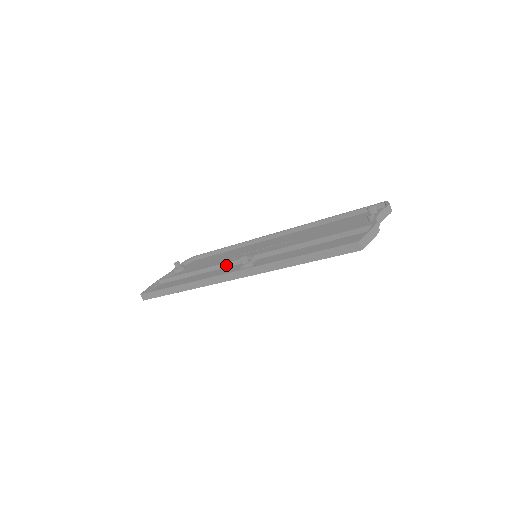
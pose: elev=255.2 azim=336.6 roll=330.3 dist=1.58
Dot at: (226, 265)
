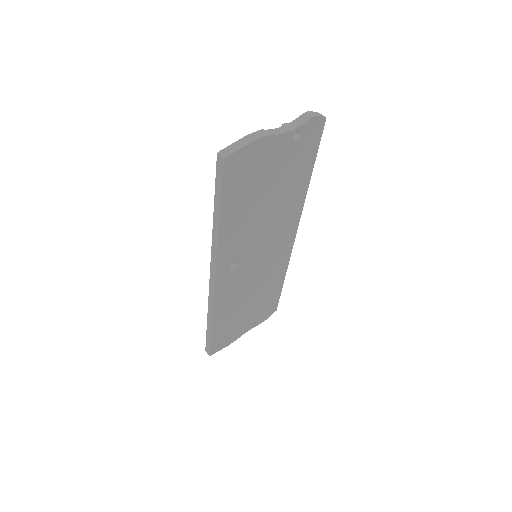
Dot at: occluded
